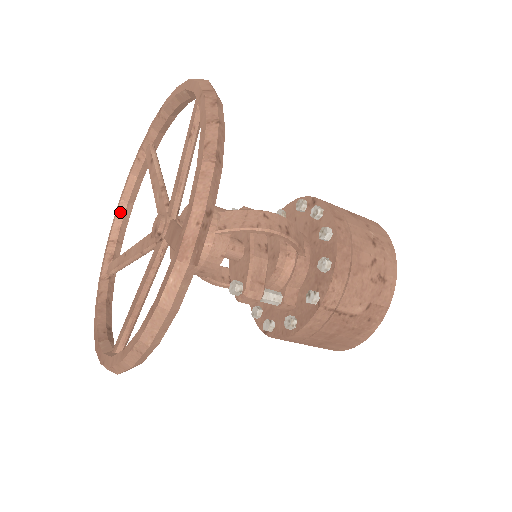
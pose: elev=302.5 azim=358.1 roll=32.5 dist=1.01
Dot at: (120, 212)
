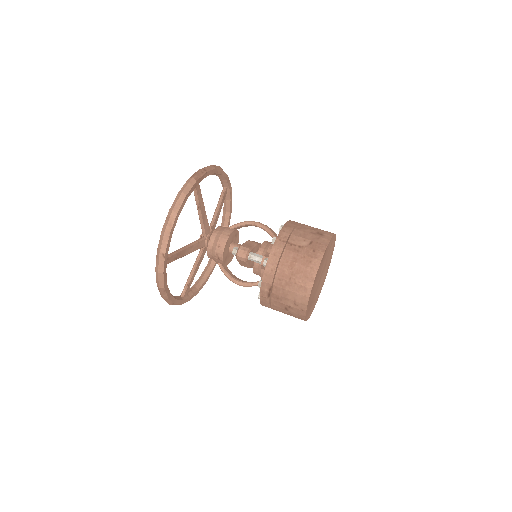
Dot at: (197, 281)
